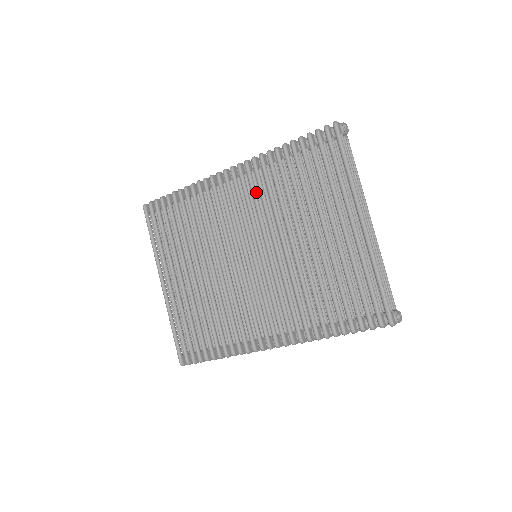
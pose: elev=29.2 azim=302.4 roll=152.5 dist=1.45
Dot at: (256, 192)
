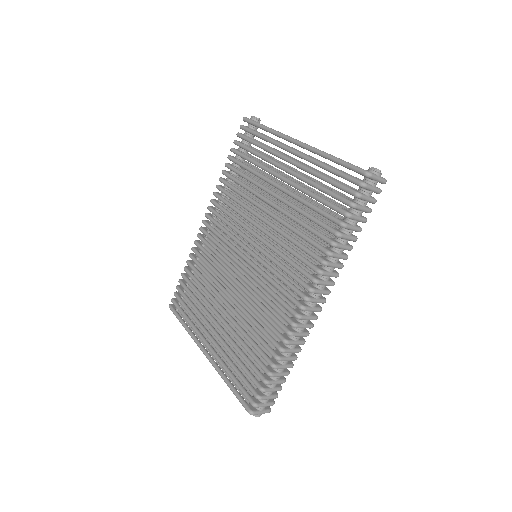
Dot at: occluded
